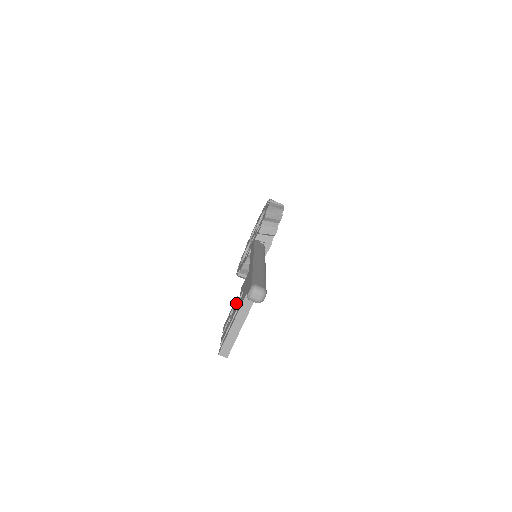
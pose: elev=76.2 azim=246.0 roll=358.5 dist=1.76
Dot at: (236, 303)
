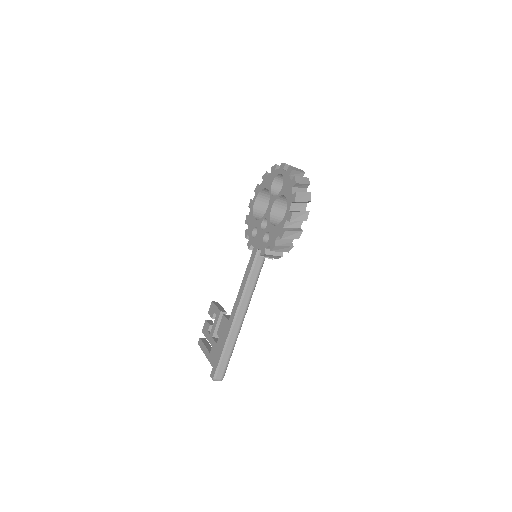
Dot at: (216, 326)
